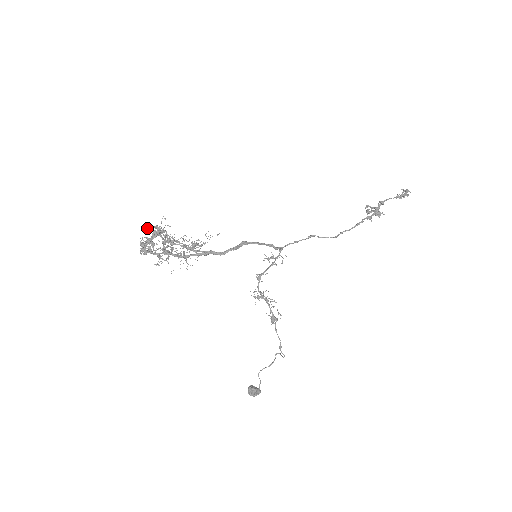
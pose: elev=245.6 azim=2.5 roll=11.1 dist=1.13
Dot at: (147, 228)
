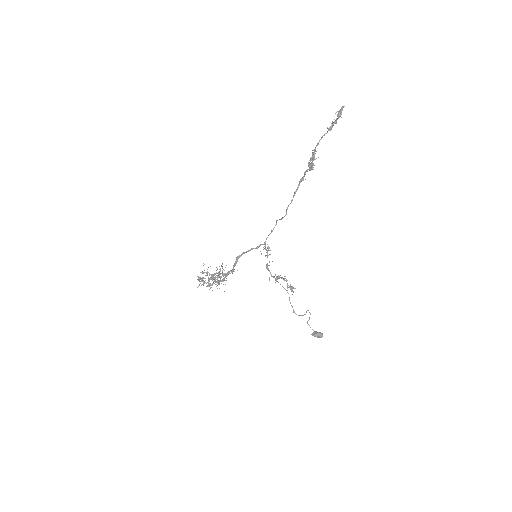
Dot at: occluded
